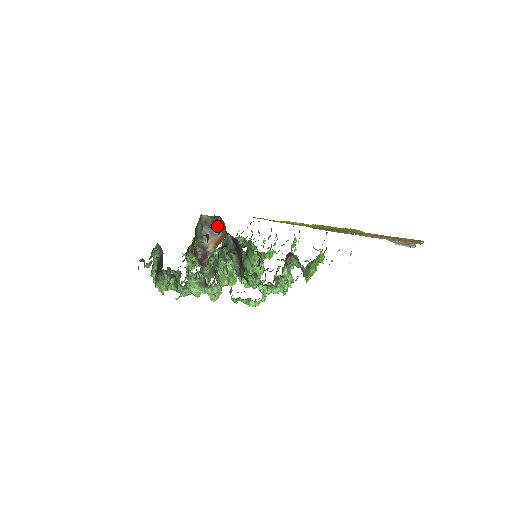
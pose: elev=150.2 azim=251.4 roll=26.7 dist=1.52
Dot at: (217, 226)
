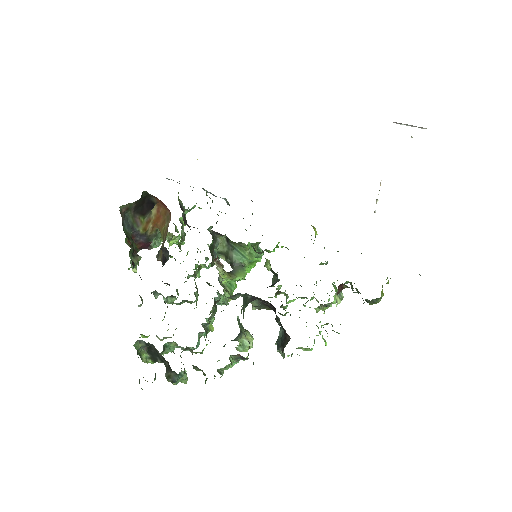
Dot at: (144, 202)
